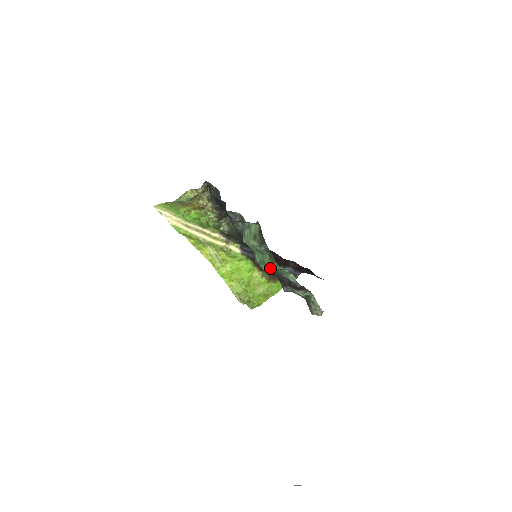
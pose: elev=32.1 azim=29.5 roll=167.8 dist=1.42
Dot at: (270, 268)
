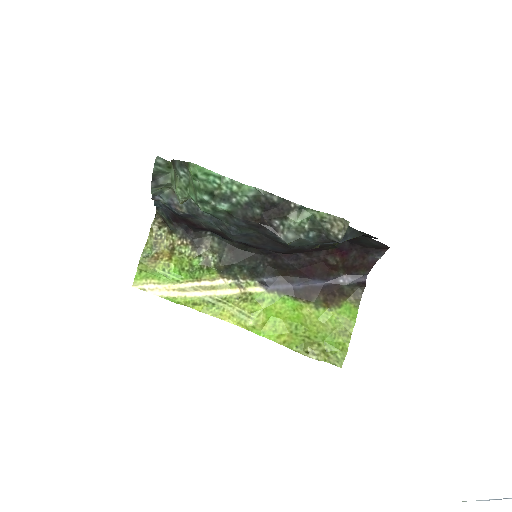
Dot at: (197, 182)
